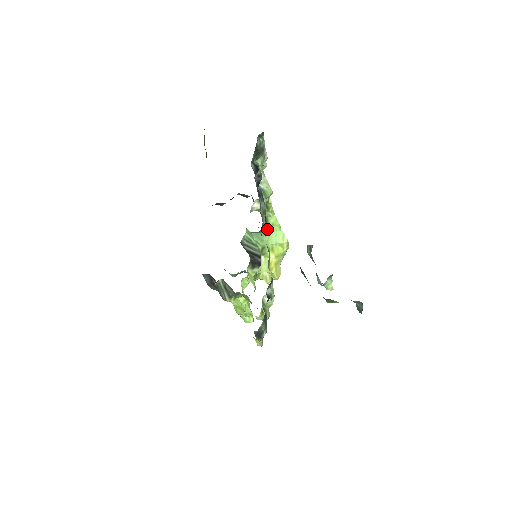
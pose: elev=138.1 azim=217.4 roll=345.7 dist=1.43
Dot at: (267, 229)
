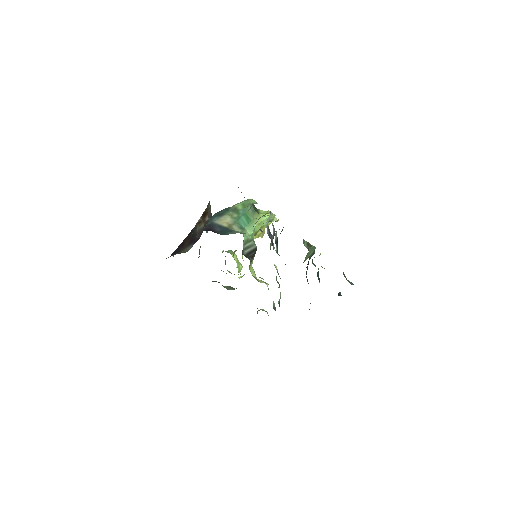
Dot at: (258, 216)
